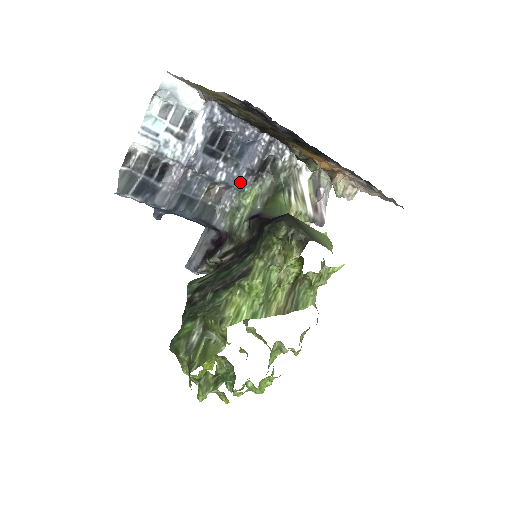
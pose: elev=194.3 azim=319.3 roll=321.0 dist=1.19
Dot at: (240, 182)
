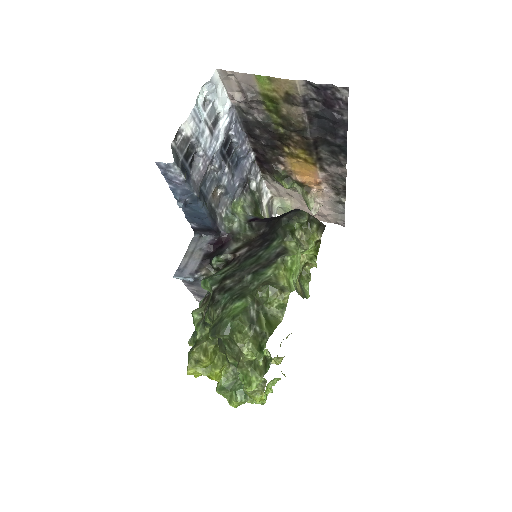
Dot at: (233, 191)
